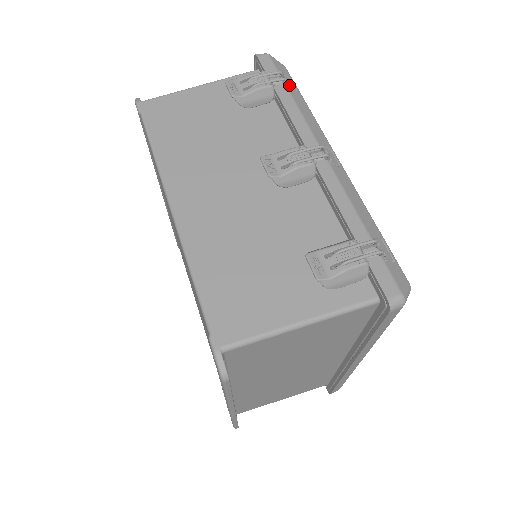
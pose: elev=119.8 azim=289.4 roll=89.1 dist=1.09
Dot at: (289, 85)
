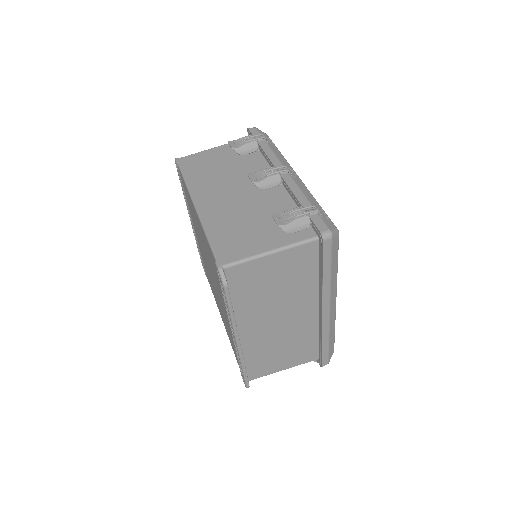
Dot at: (268, 141)
